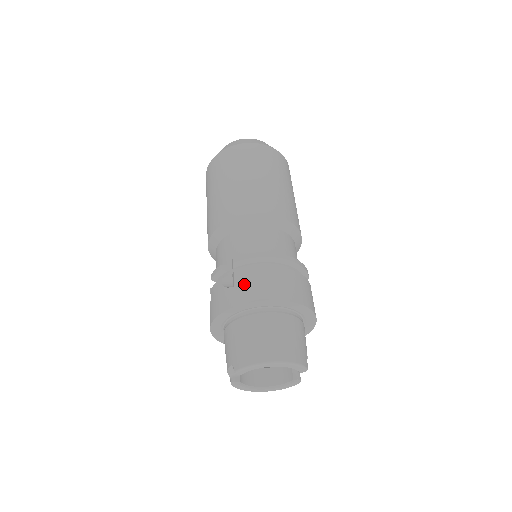
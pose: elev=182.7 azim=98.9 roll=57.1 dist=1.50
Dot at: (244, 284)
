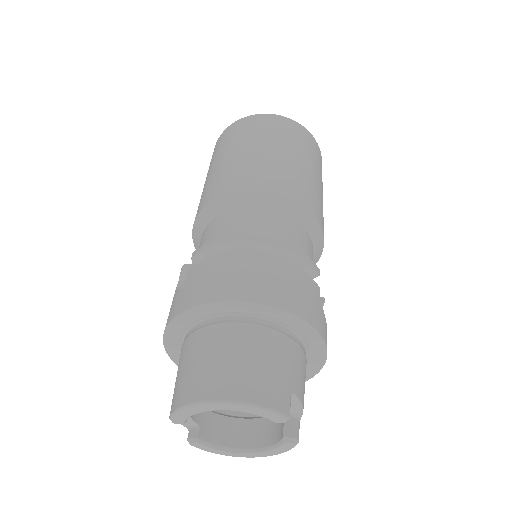
Dot at: (193, 283)
